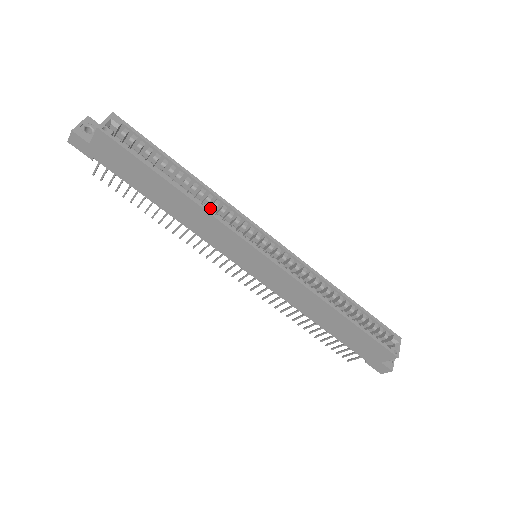
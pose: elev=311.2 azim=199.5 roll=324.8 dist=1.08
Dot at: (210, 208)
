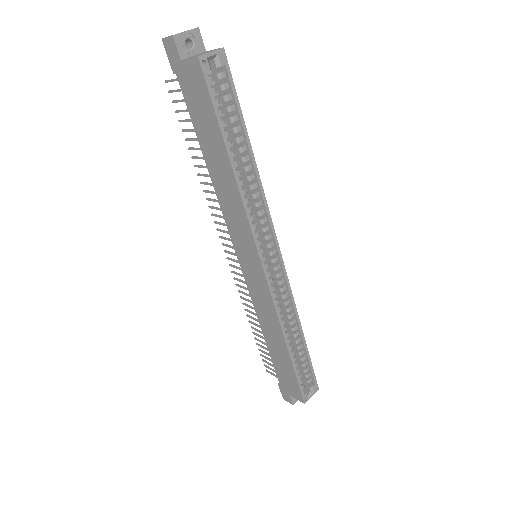
Dot at: (248, 194)
